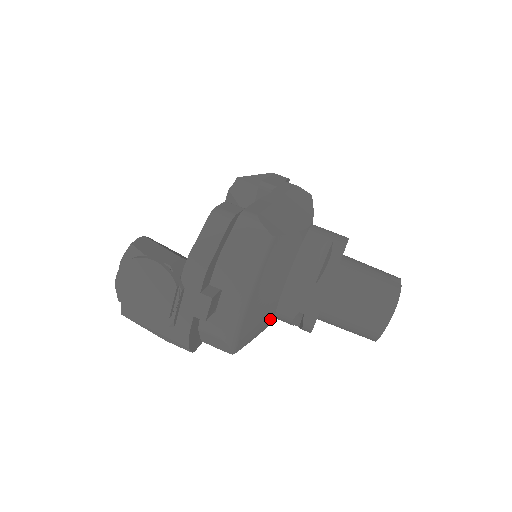
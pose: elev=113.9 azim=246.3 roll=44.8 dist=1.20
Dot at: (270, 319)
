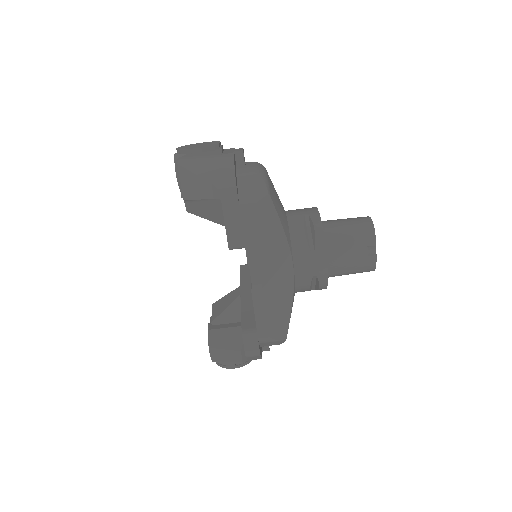
Dot at: occluded
